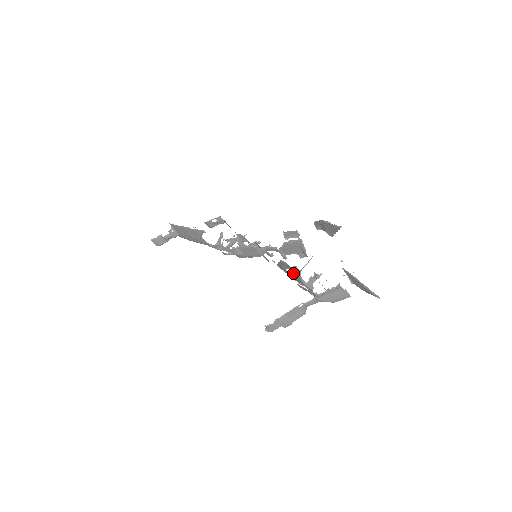
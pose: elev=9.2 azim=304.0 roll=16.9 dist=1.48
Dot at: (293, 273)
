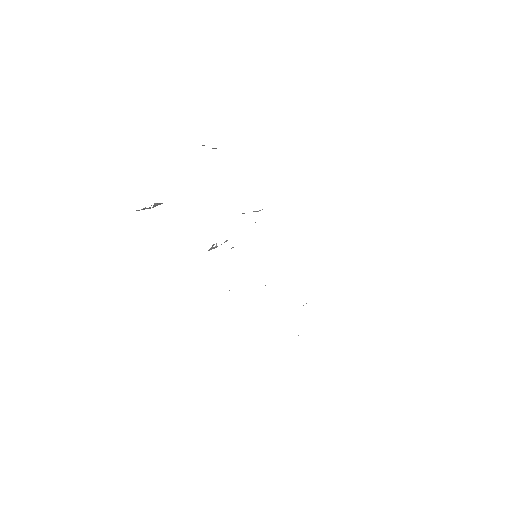
Dot at: occluded
